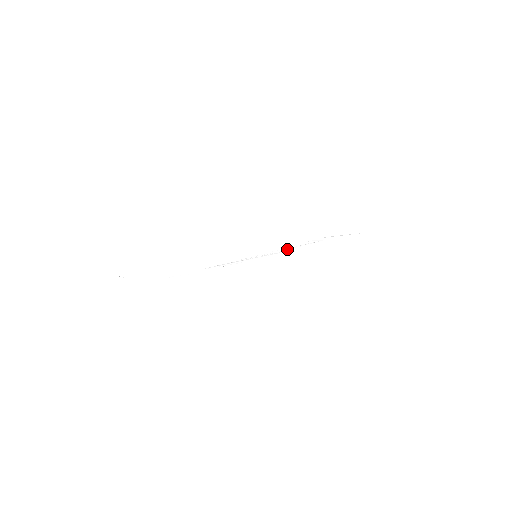
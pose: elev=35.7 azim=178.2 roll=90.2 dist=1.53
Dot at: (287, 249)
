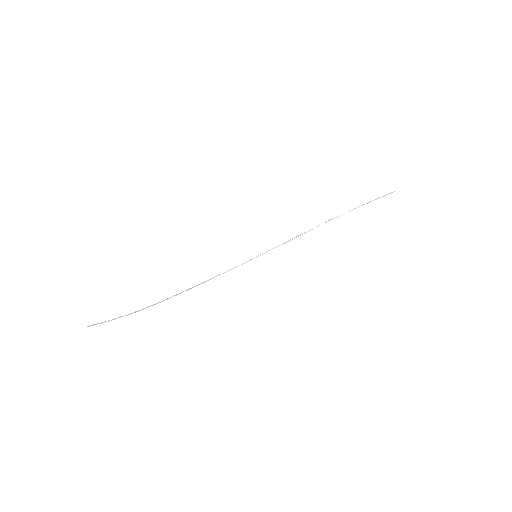
Dot at: (290, 240)
